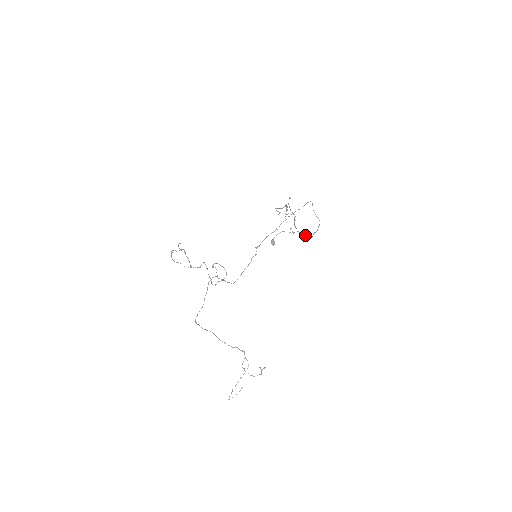
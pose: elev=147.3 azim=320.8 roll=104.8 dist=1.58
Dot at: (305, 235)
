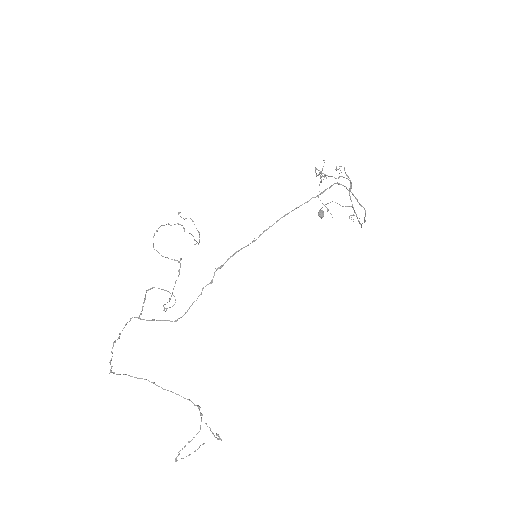
Dot at: occluded
